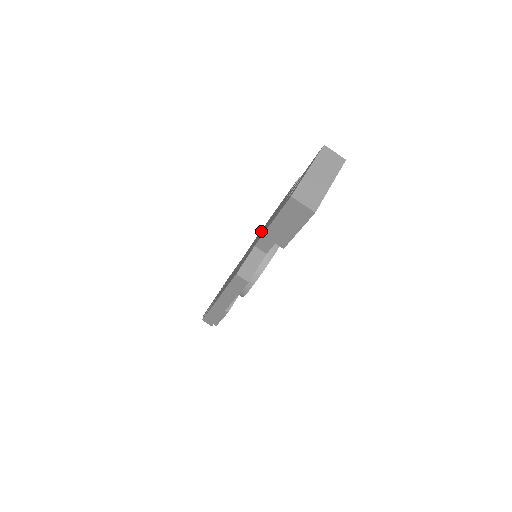
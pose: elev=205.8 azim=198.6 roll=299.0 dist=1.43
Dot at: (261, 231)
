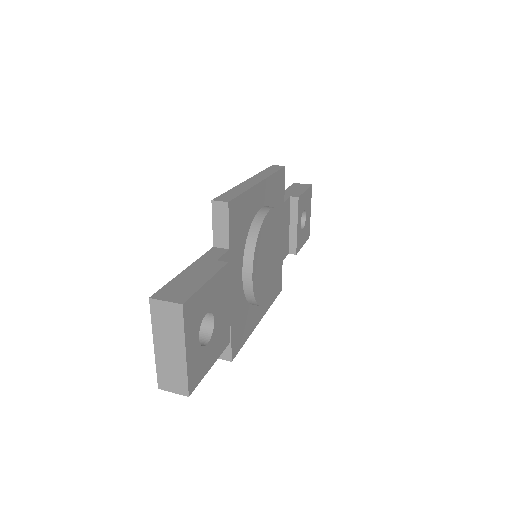
Dot at: occluded
